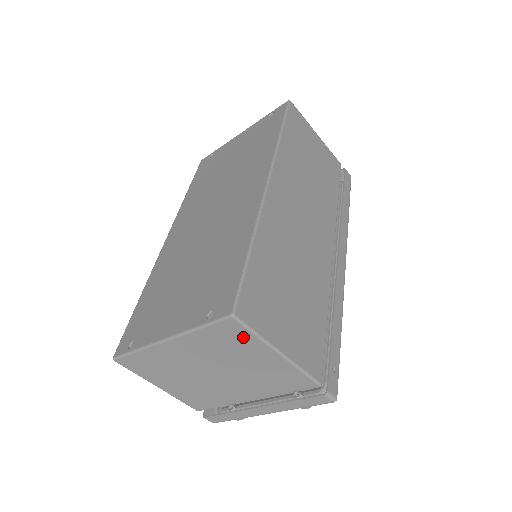
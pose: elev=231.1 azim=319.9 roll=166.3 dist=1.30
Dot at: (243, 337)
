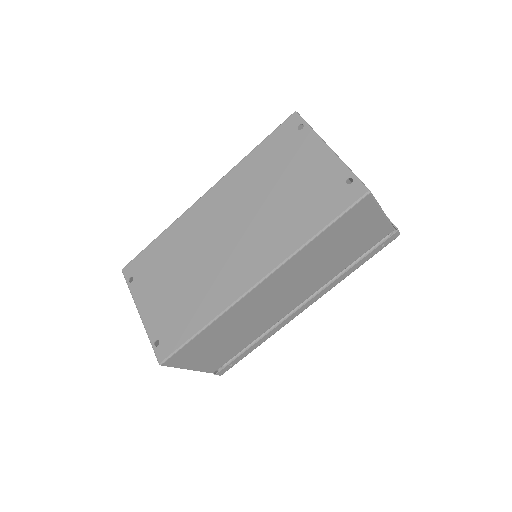
Dot at: occluded
